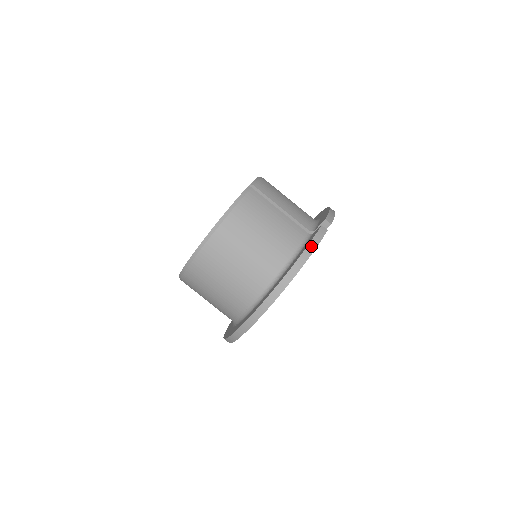
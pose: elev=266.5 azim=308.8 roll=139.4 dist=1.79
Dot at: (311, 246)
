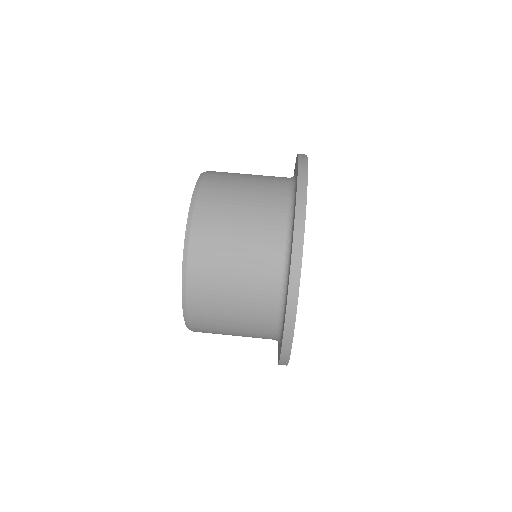
Dot at: occluded
